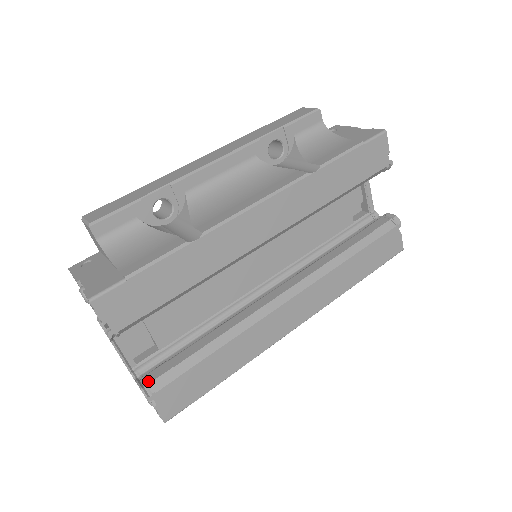
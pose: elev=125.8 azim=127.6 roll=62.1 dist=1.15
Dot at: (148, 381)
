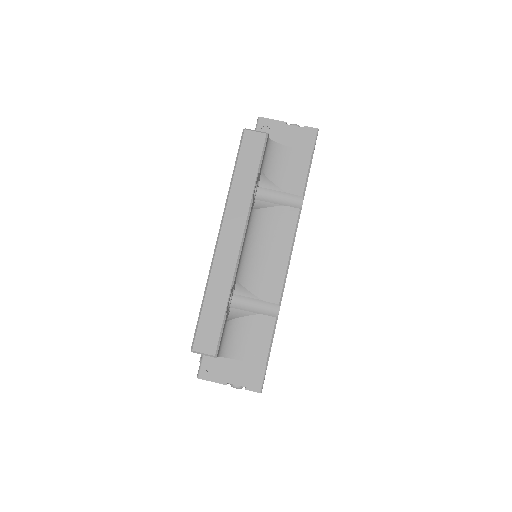
Dot at: occluded
